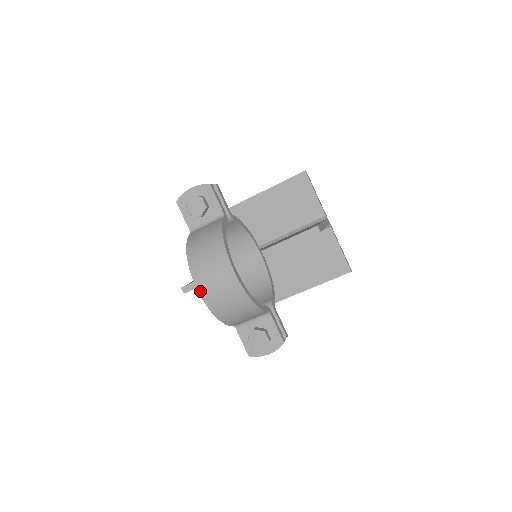
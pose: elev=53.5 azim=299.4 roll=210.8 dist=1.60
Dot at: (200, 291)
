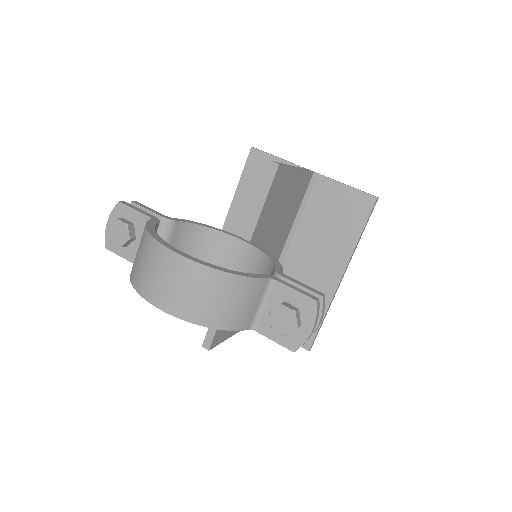
Dot at: (163, 308)
